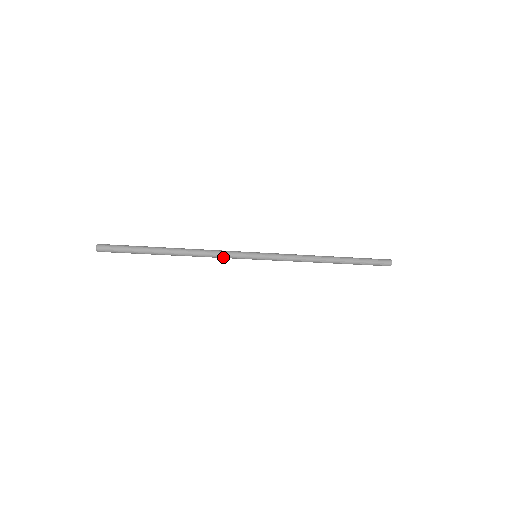
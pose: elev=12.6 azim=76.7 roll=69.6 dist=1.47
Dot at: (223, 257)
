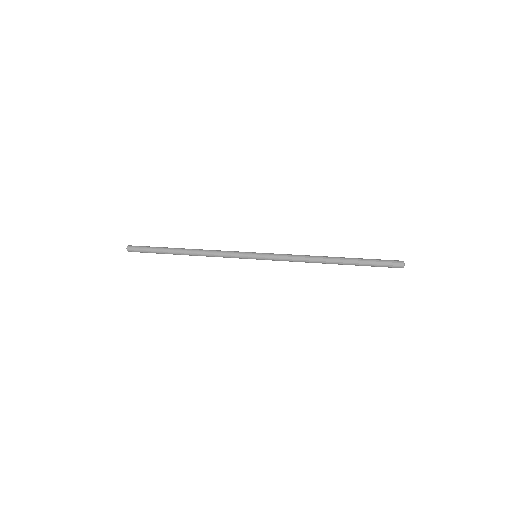
Dot at: (226, 257)
